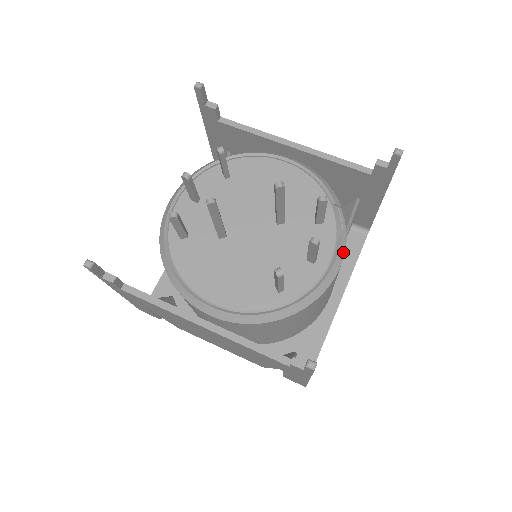
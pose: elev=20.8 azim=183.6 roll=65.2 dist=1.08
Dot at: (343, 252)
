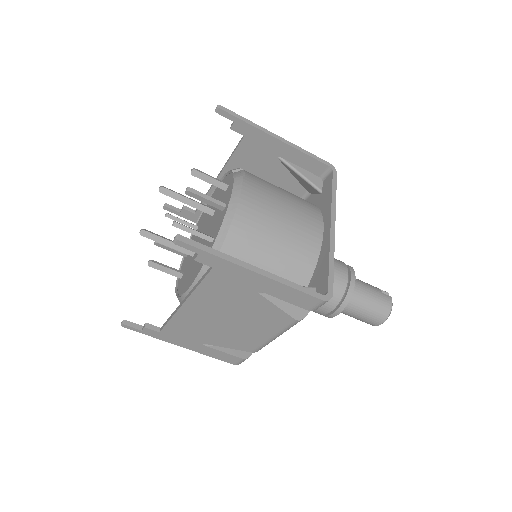
Dot at: (240, 184)
